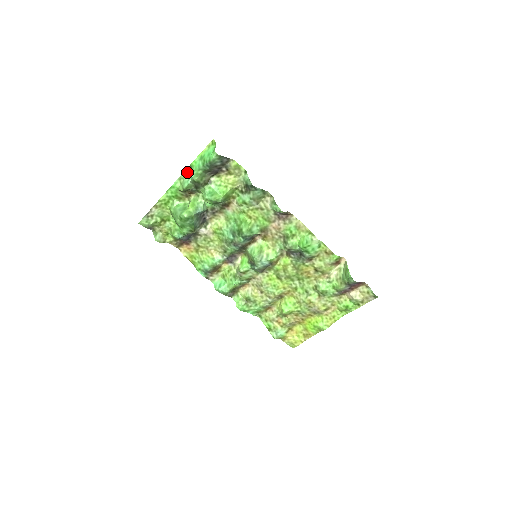
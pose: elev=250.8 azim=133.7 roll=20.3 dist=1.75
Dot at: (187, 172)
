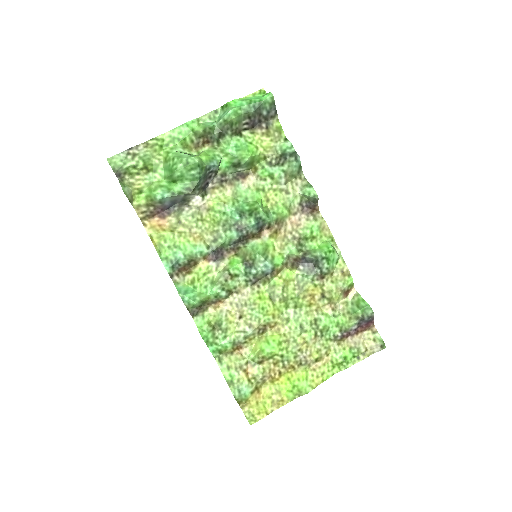
Dot at: (213, 114)
